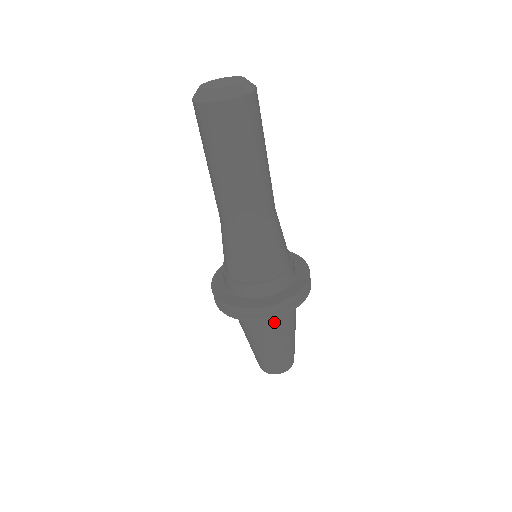
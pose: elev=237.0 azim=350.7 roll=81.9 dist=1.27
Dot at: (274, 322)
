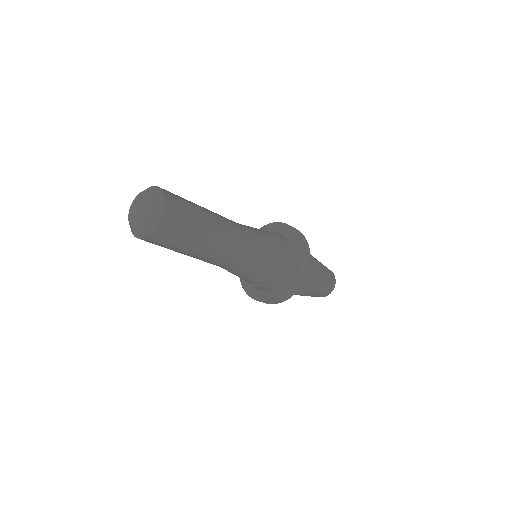
Dot at: occluded
